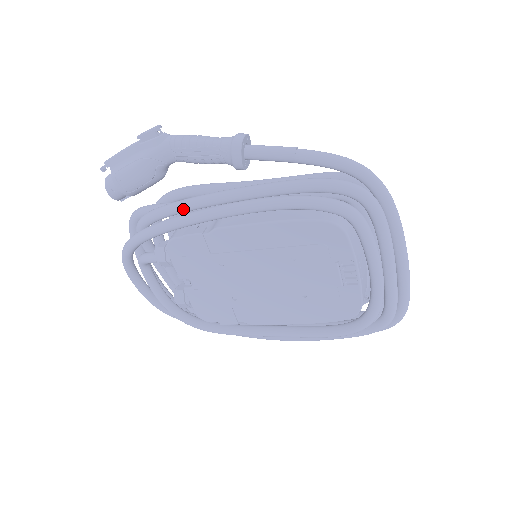
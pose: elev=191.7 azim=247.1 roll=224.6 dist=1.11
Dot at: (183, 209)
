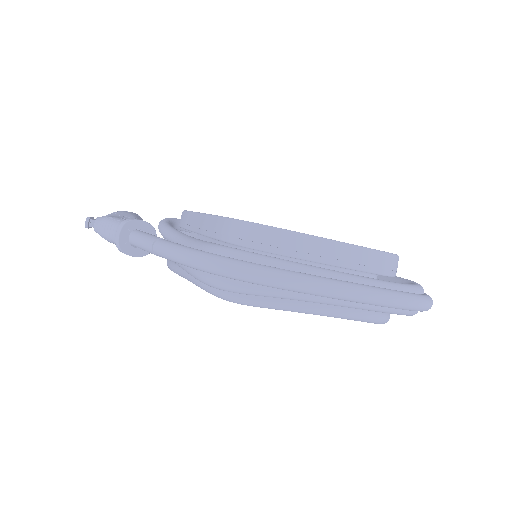
Dot at: occluded
